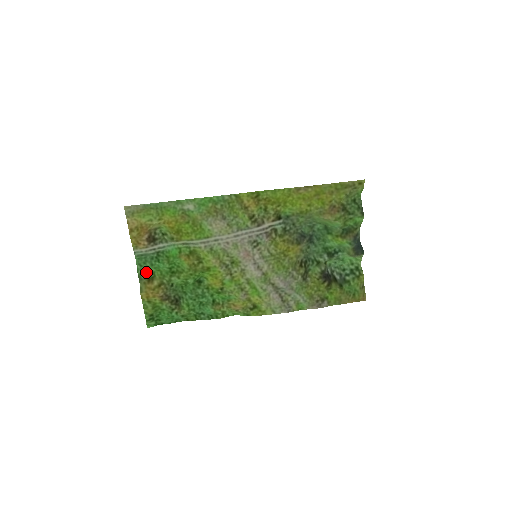
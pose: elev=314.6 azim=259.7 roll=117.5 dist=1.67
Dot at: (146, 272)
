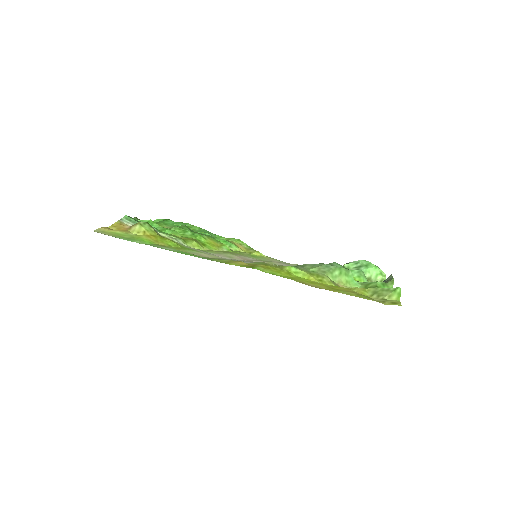
Dot at: (140, 220)
